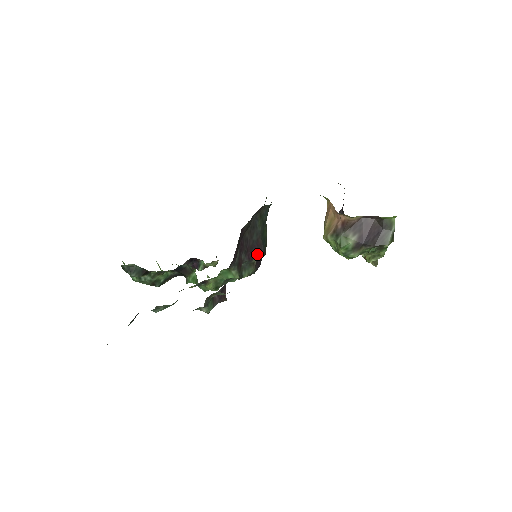
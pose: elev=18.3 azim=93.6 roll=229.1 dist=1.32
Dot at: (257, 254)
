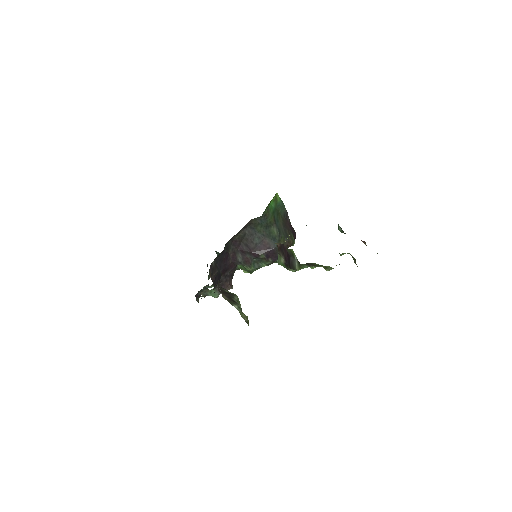
Dot at: (264, 252)
